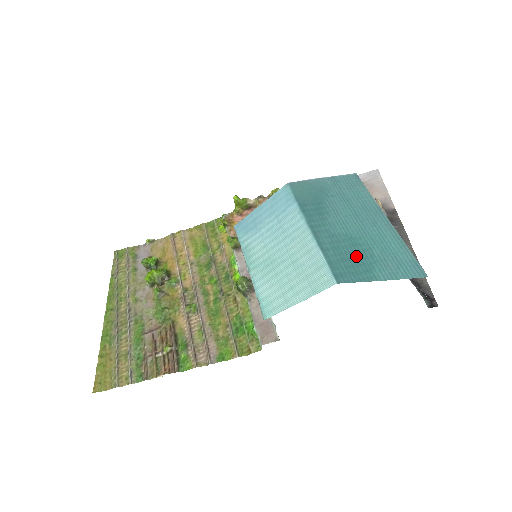
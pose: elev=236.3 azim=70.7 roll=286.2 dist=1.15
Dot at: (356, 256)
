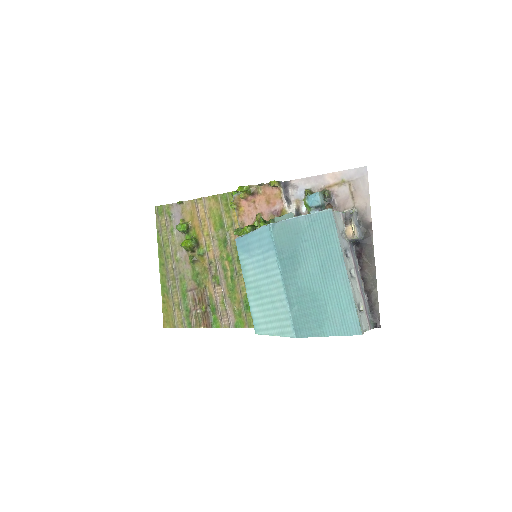
Dot at: (313, 312)
